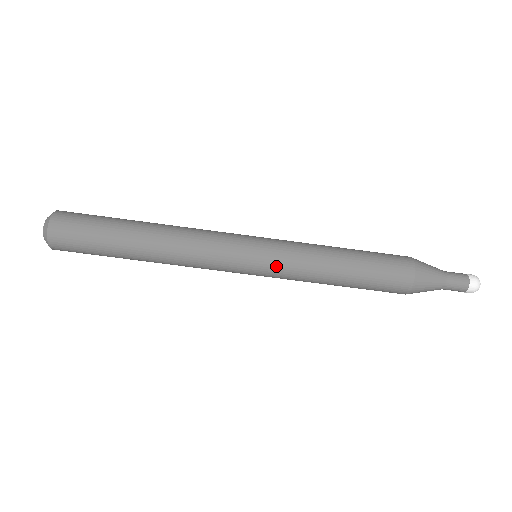
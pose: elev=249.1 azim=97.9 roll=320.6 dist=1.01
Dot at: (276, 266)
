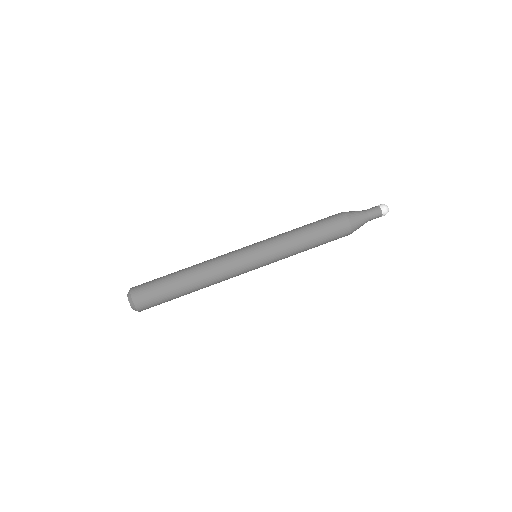
Dot at: (272, 259)
